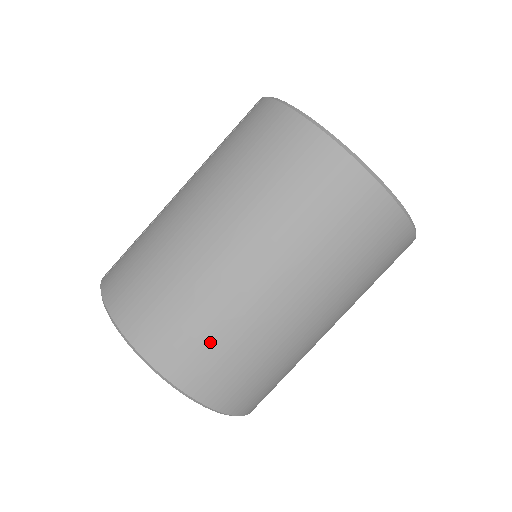
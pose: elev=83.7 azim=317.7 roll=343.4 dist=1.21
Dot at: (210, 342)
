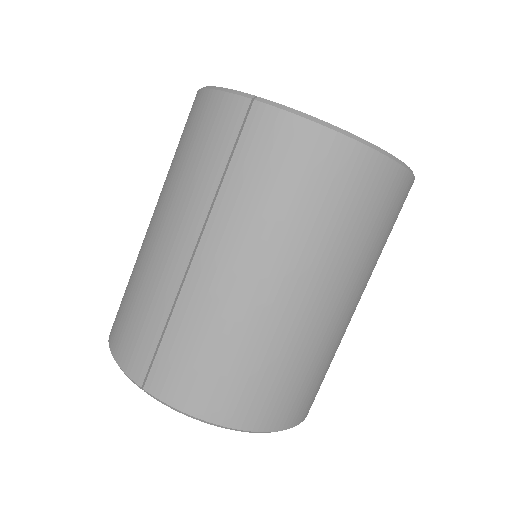
Dot at: (314, 379)
